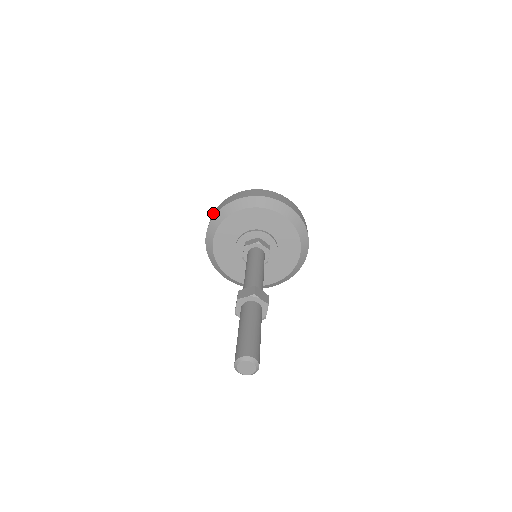
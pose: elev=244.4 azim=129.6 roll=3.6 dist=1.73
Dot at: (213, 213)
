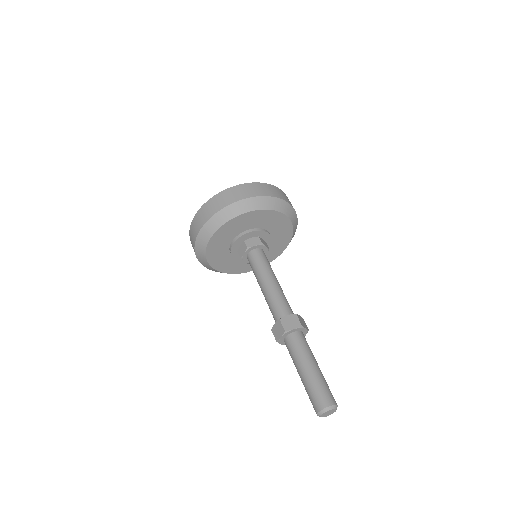
Dot at: (205, 206)
